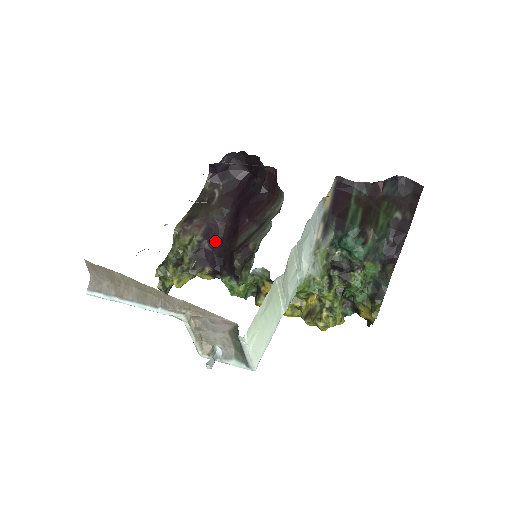
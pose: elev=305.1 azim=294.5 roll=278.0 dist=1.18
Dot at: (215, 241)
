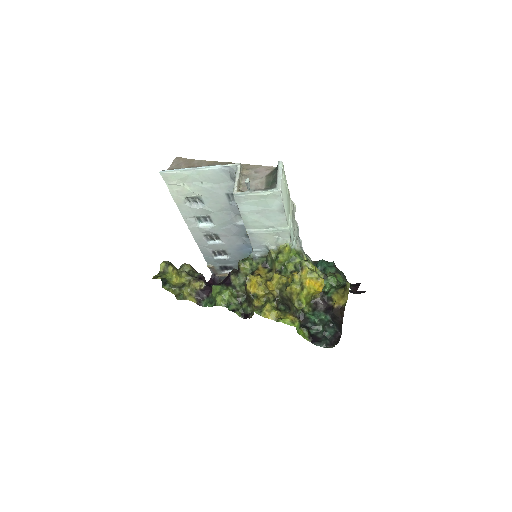
Dot at: occluded
